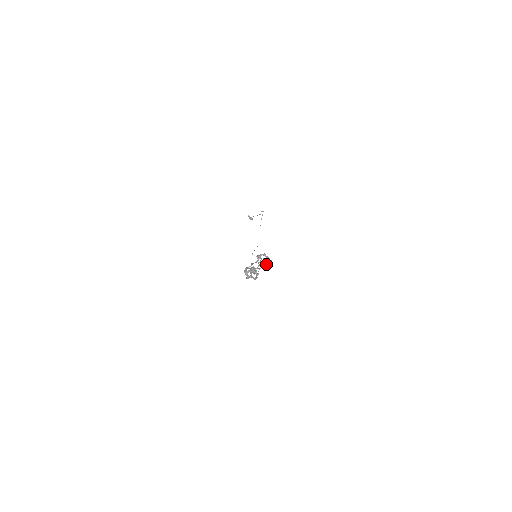
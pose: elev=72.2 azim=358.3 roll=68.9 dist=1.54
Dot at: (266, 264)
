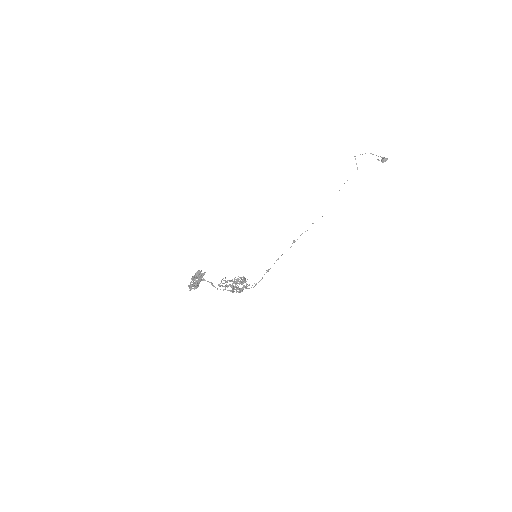
Dot at: occluded
